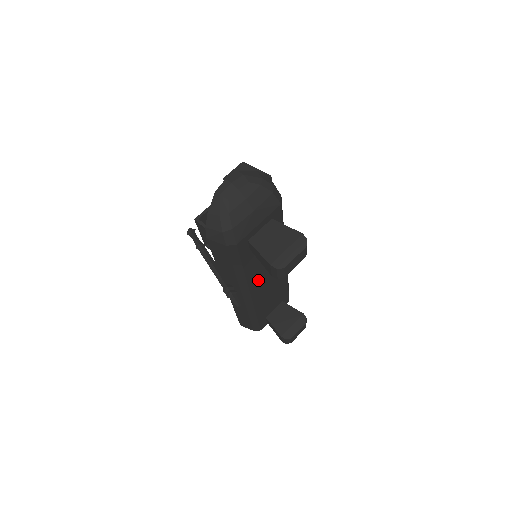
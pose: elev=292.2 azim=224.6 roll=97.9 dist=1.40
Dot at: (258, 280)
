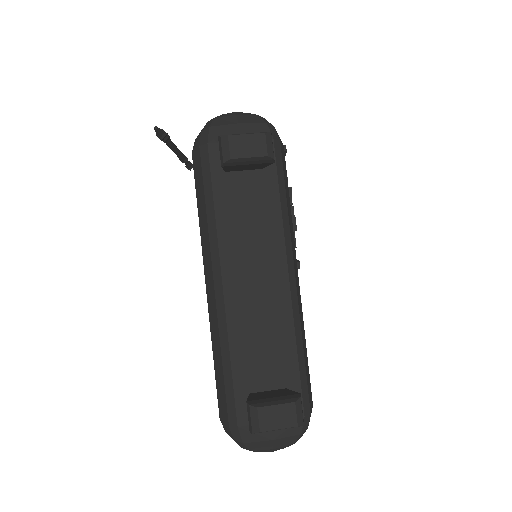
Dot at: (237, 257)
